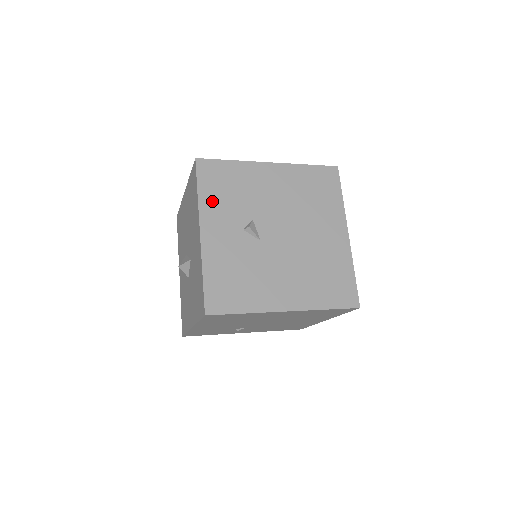
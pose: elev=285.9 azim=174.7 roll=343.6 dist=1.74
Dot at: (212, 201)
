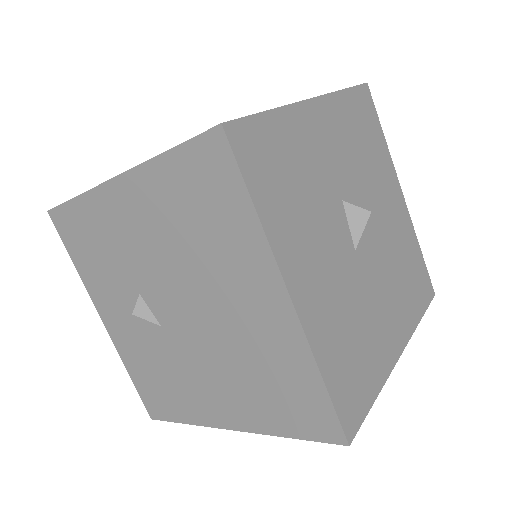
Dot at: (90, 274)
